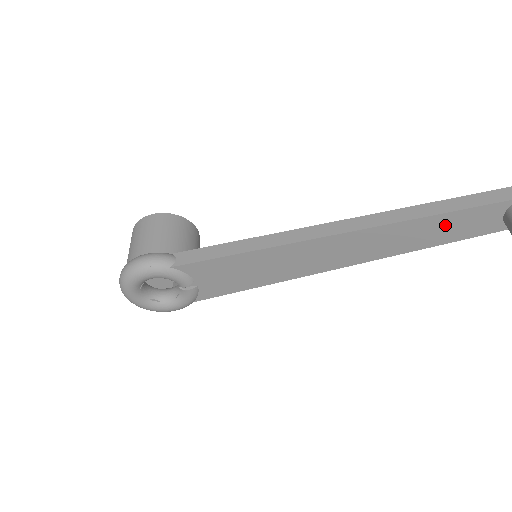
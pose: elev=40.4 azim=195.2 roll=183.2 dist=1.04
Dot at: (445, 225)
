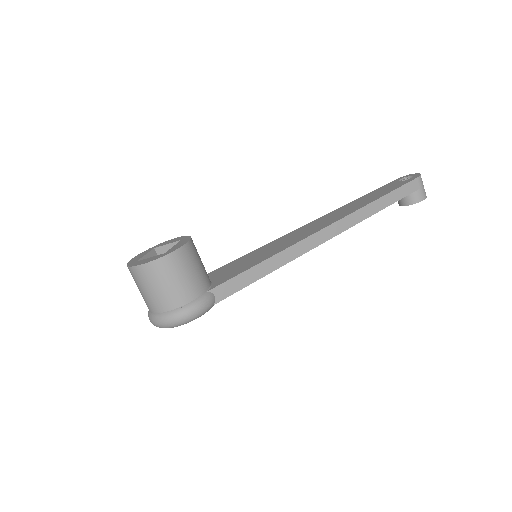
Dot at: occluded
